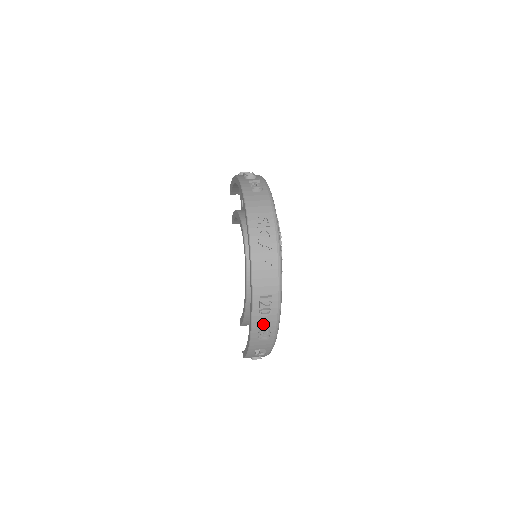
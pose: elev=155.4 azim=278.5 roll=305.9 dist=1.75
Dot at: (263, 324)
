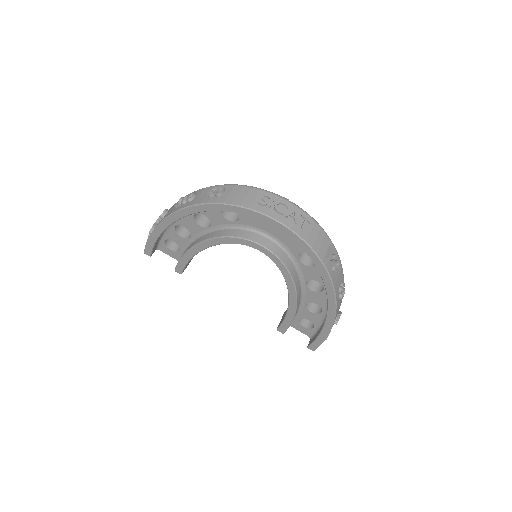
Dot at: (338, 281)
